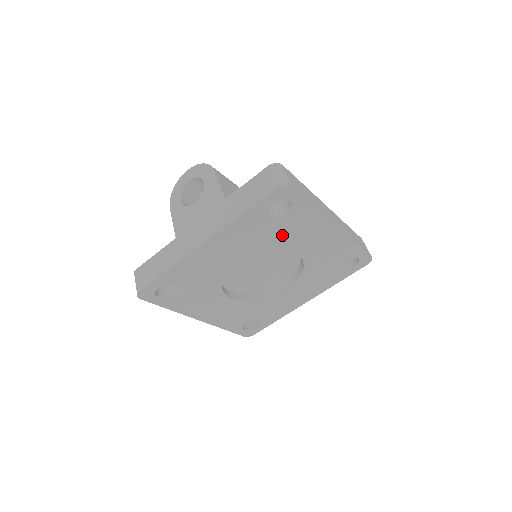
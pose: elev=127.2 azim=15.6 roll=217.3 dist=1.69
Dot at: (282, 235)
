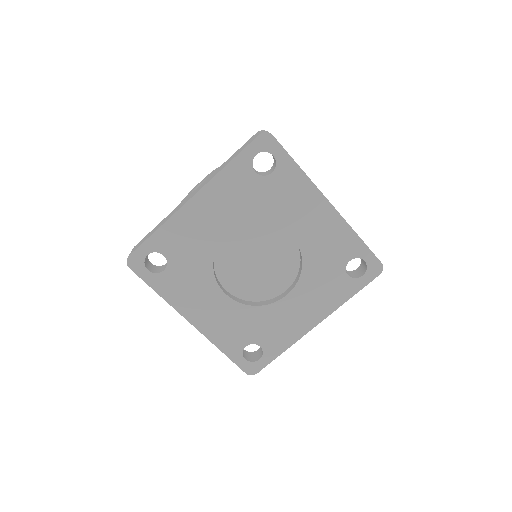
Dot at: (271, 203)
